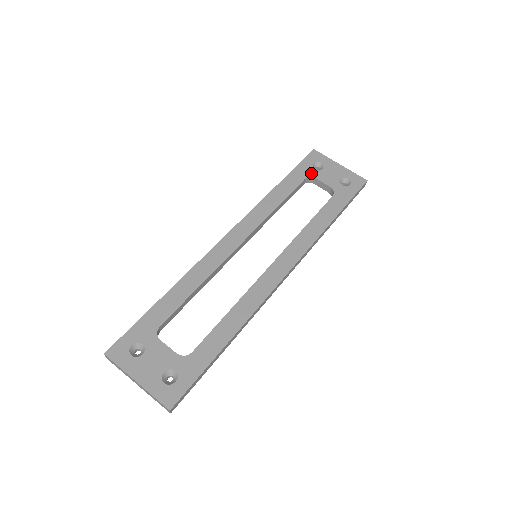
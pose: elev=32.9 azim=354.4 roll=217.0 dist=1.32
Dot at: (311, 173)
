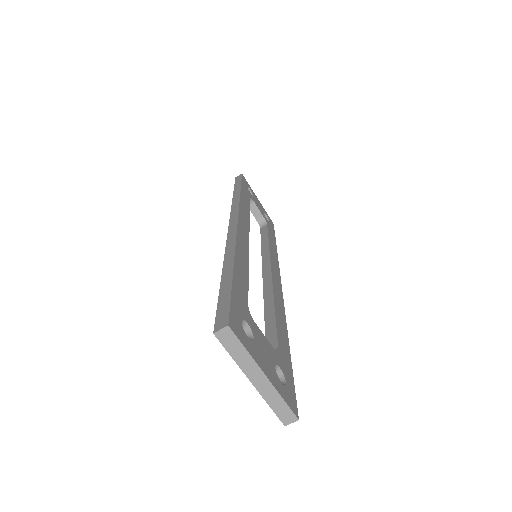
Dot at: (250, 195)
